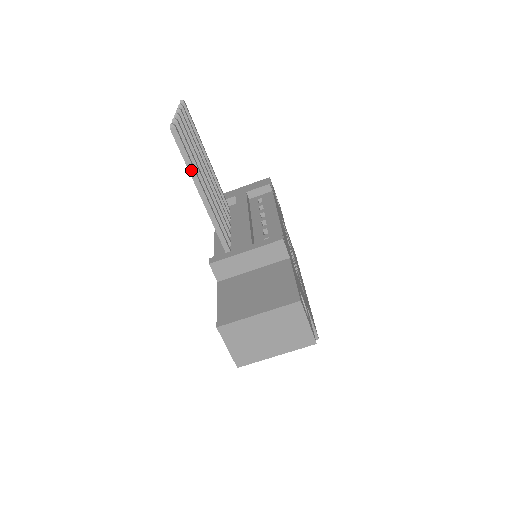
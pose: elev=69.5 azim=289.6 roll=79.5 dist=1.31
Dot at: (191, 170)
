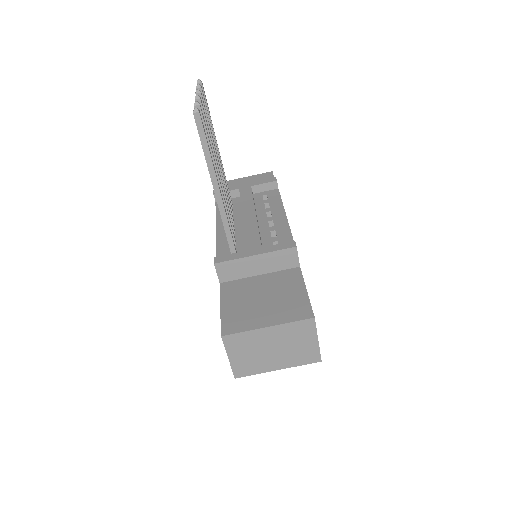
Dot at: (209, 161)
